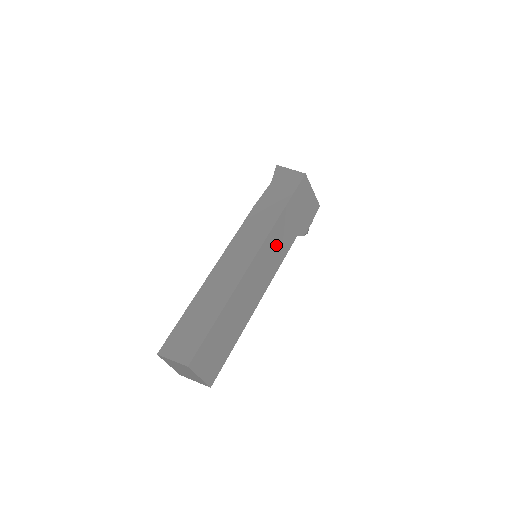
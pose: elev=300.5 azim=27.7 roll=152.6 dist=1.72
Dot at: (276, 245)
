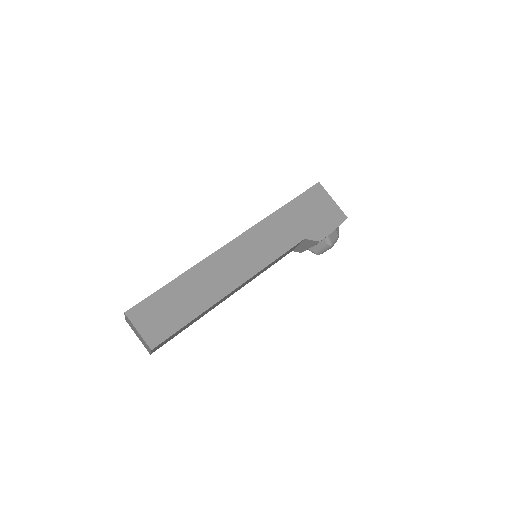
Dot at: (268, 238)
